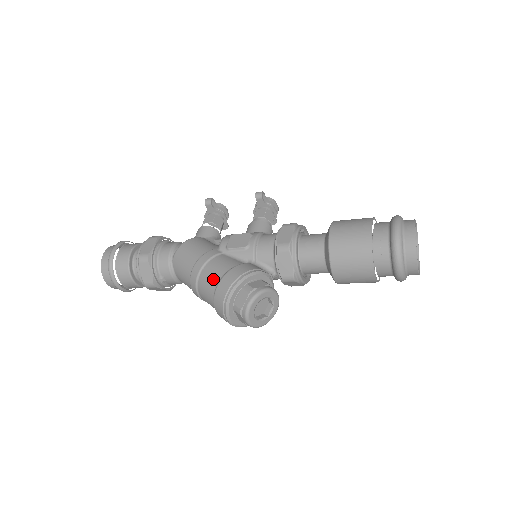
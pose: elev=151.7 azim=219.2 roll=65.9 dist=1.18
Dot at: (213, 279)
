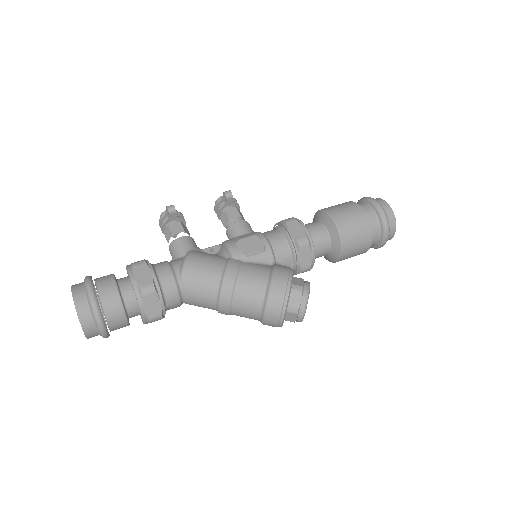
Dot at: (257, 289)
